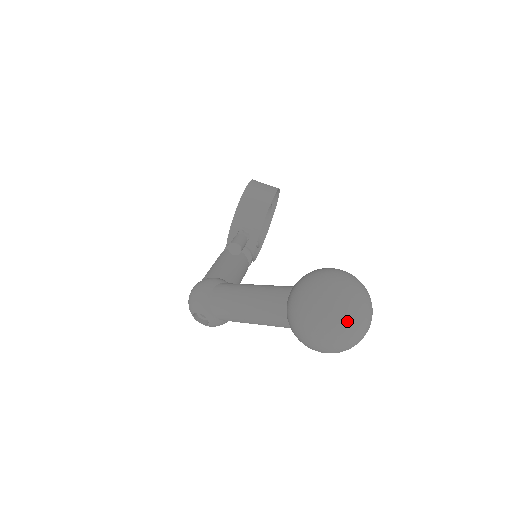
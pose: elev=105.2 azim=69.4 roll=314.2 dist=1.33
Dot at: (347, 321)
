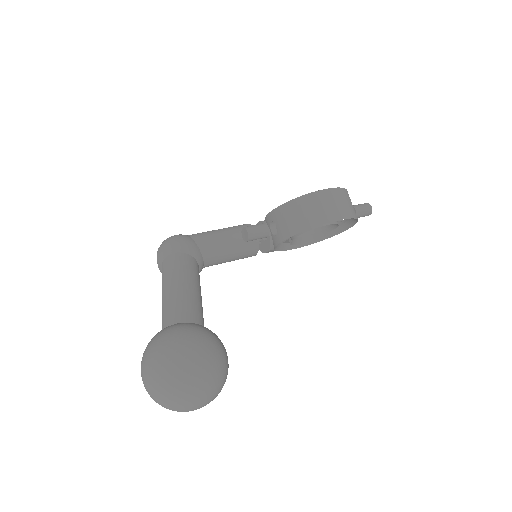
Dot at: (158, 393)
